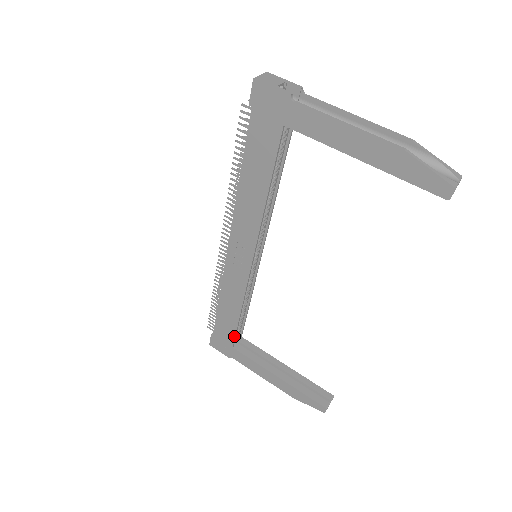
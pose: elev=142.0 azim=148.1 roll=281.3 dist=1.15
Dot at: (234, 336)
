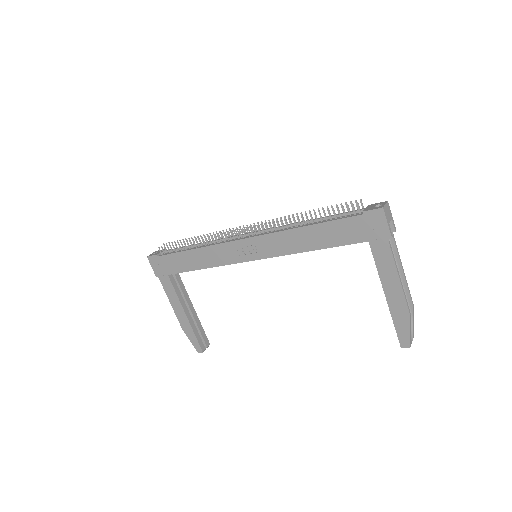
Dot at: (179, 272)
